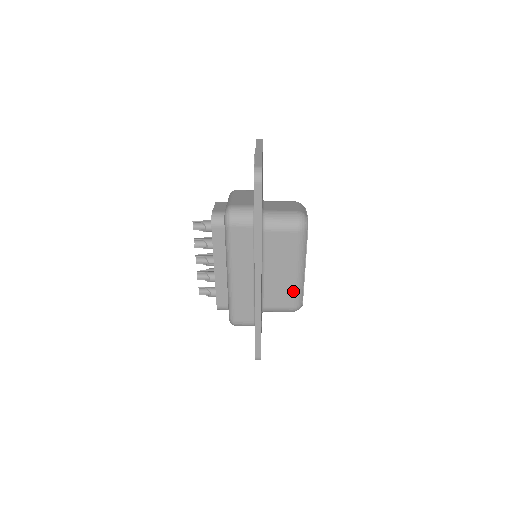
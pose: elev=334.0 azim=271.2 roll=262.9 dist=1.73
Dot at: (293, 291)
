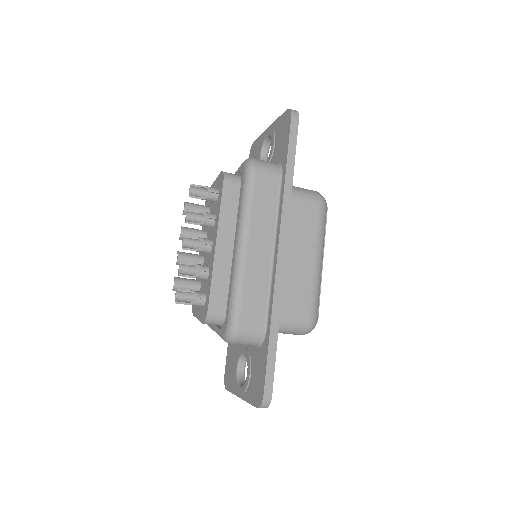
Dot at: (311, 290)
